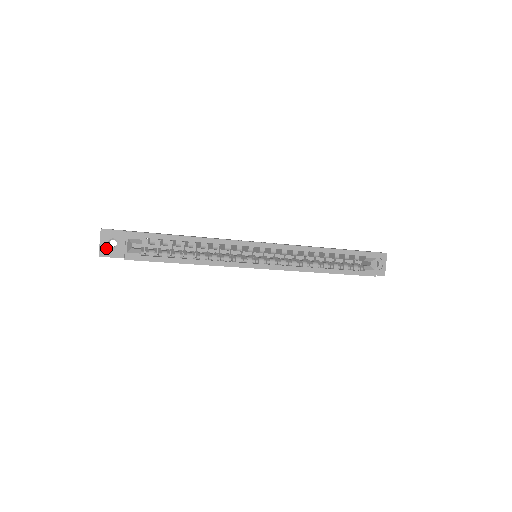
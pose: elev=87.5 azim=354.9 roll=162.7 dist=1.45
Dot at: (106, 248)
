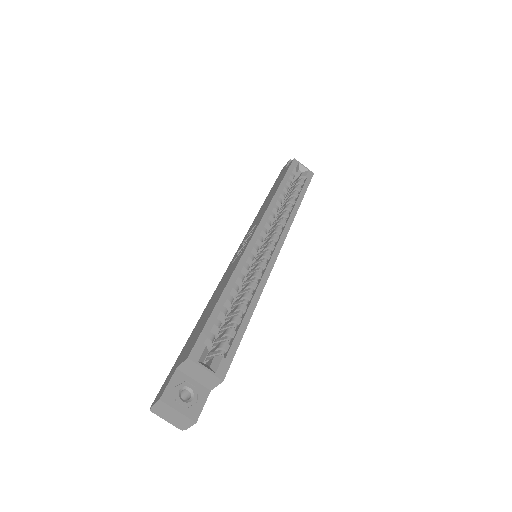
Dot at: (188, 407)
